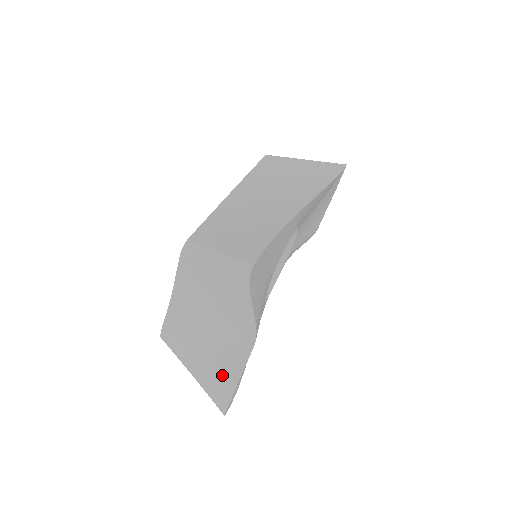
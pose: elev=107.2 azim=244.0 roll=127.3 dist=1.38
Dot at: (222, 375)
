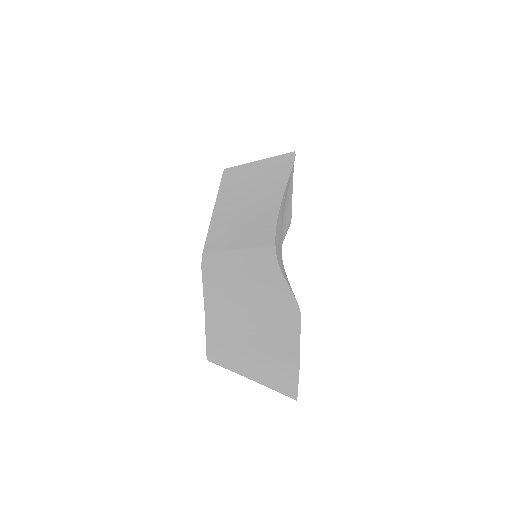
Dot at: (282, 361)
